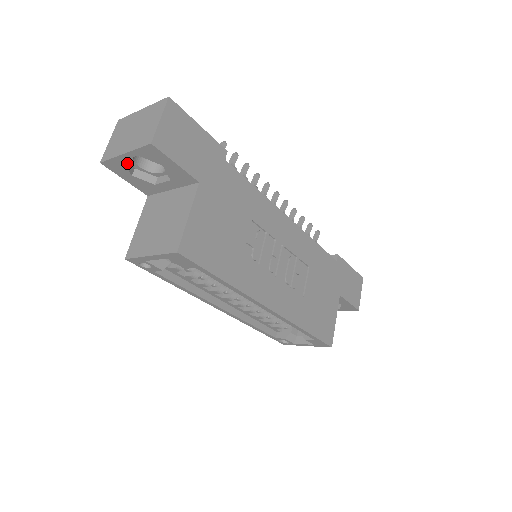
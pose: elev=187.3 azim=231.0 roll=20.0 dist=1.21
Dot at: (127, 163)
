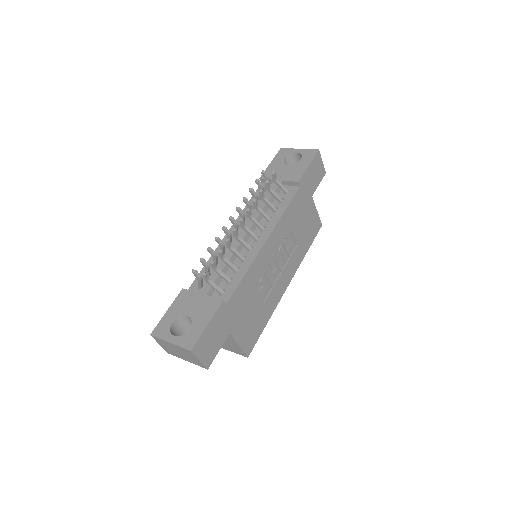
Dot at: occluded
